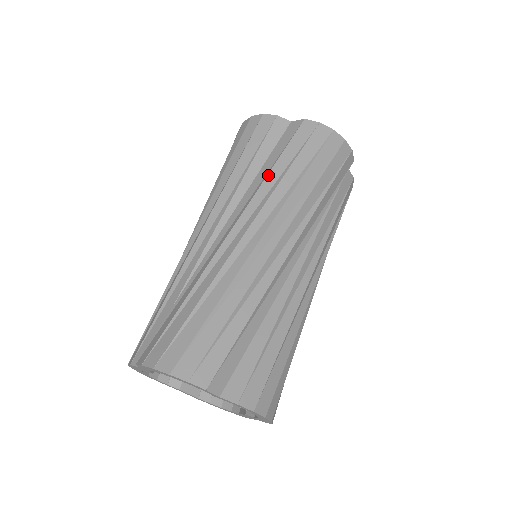
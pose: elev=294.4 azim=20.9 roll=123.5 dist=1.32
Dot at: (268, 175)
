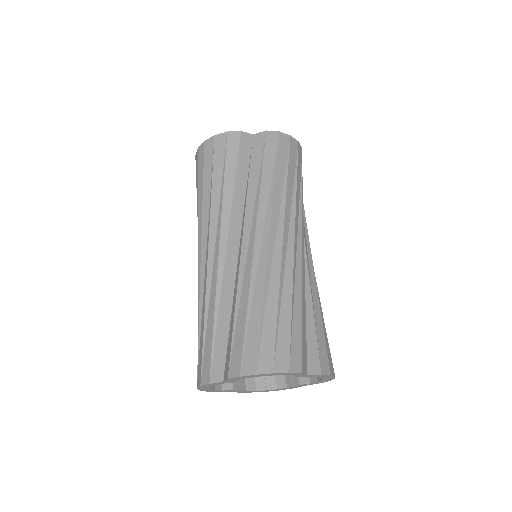
Dot at: (261, 186)
